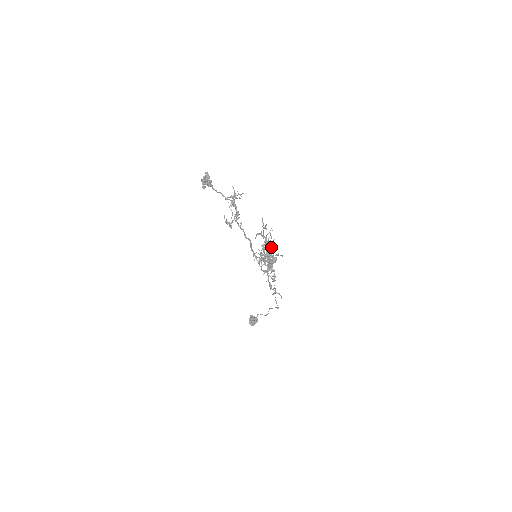
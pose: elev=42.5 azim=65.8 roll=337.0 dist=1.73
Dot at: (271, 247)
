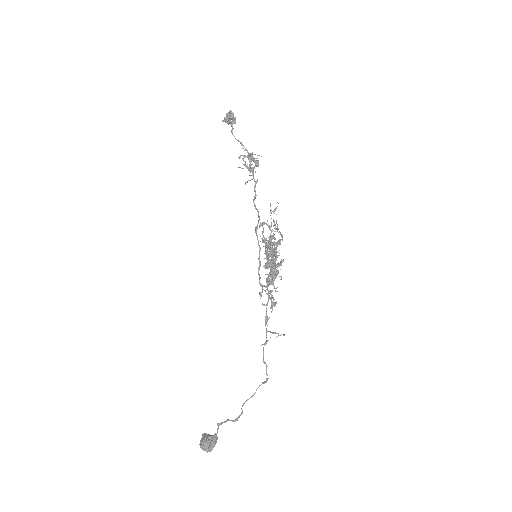
Dot at: occluded
